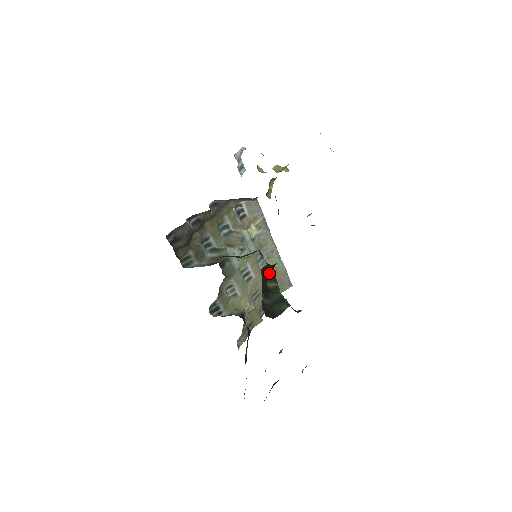
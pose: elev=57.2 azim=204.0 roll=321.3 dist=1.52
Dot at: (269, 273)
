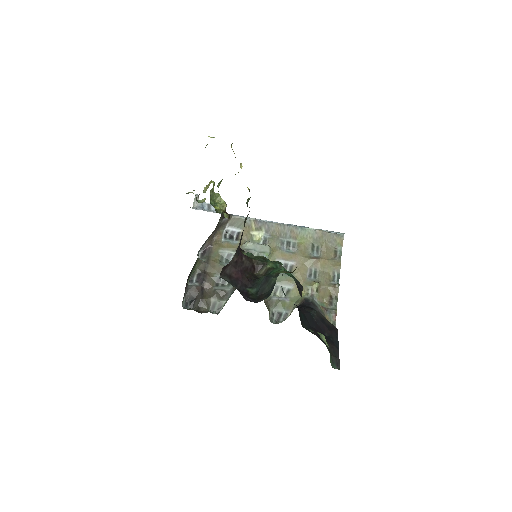
Dot at: (244, 268)
